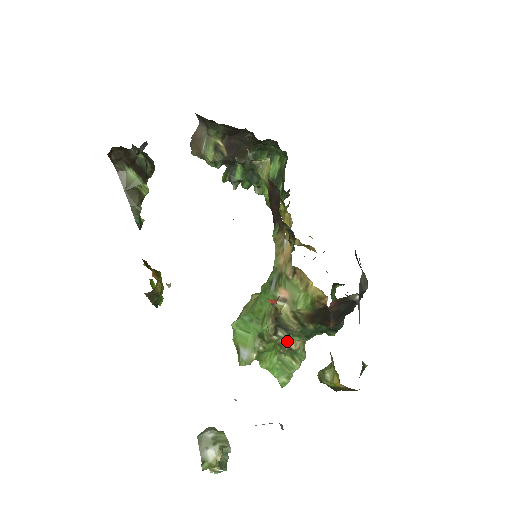
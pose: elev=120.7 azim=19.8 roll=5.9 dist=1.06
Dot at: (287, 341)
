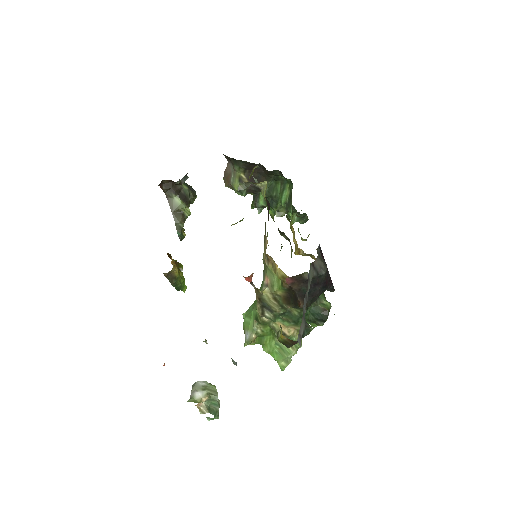
Dot at: occluded
